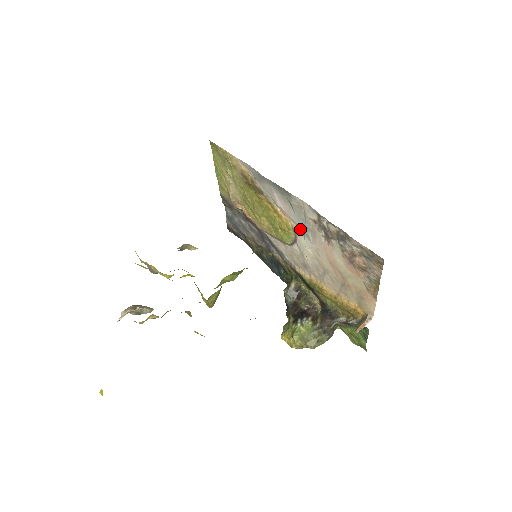
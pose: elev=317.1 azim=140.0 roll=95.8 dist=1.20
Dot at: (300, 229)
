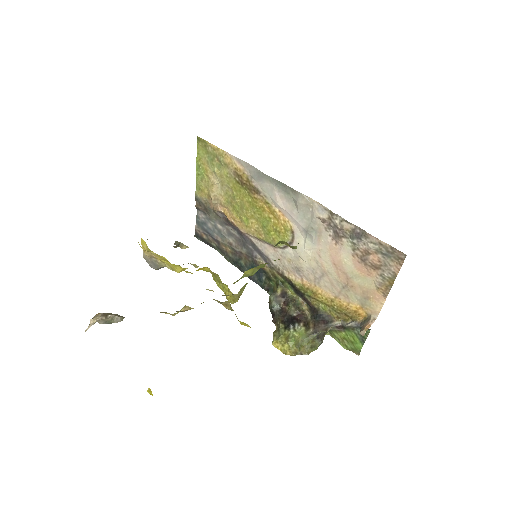
Dot at: (302, 230)
